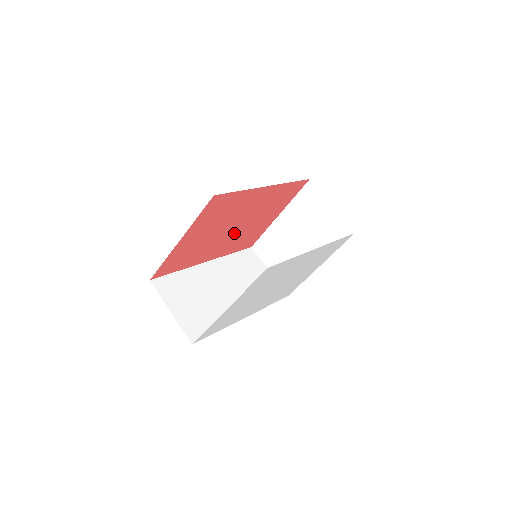
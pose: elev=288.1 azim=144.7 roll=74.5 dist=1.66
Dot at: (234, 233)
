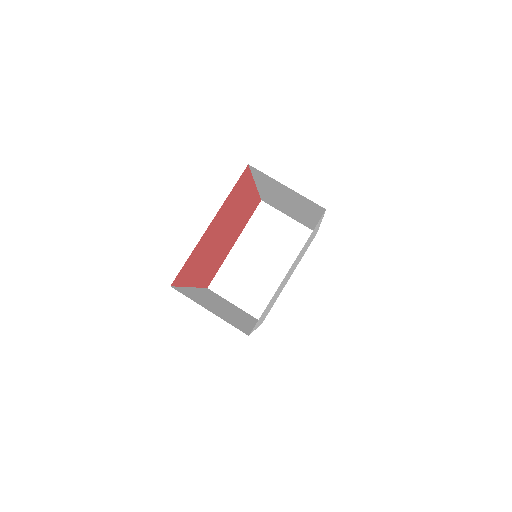
Dot at: (218, 248)
